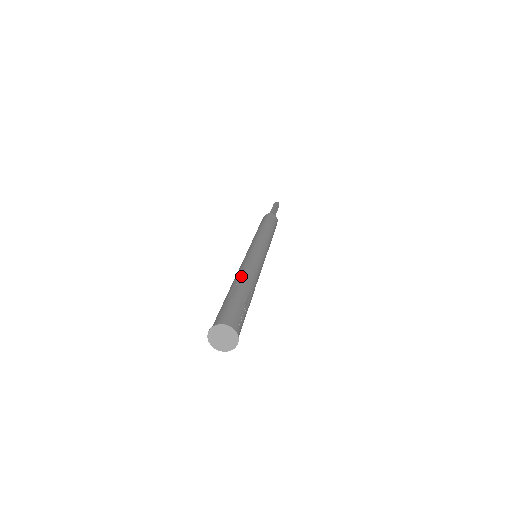
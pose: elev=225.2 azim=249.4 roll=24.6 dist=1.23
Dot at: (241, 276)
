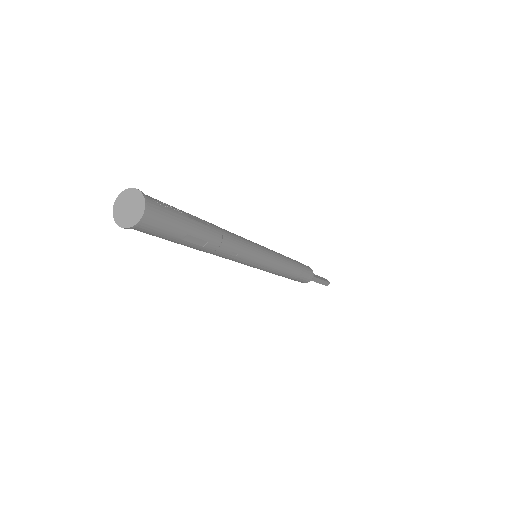
Dot at: occluded
